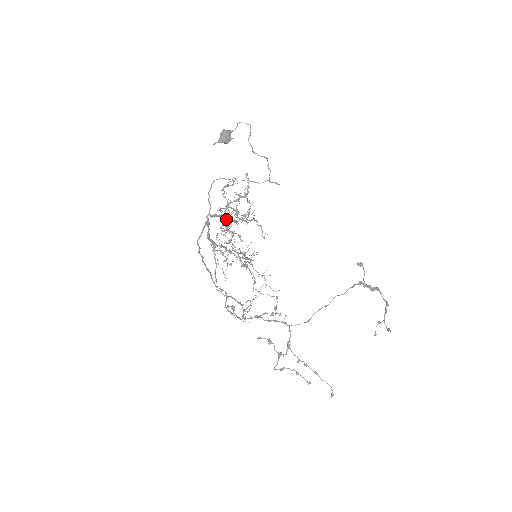
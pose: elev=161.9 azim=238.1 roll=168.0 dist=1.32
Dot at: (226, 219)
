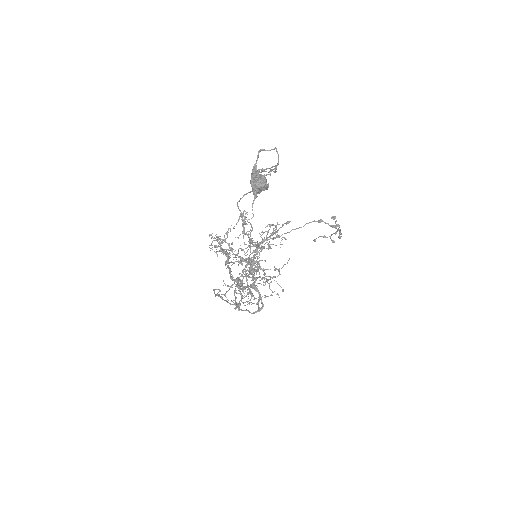
Dot at: (251, 259)
